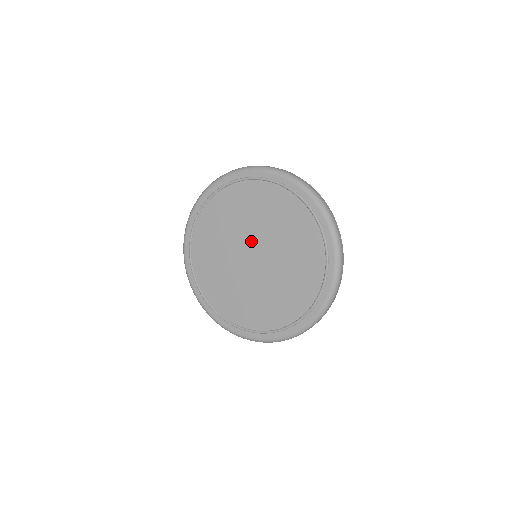
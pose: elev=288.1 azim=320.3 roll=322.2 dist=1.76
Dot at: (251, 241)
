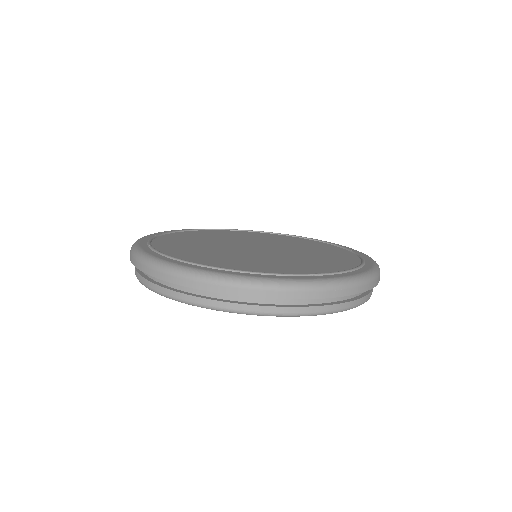
Dot at: (247, 243)
